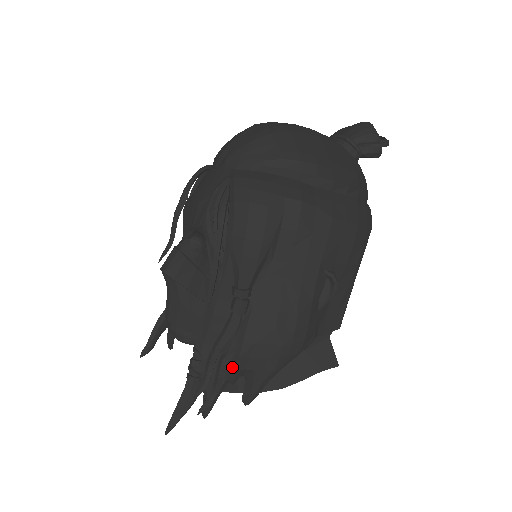
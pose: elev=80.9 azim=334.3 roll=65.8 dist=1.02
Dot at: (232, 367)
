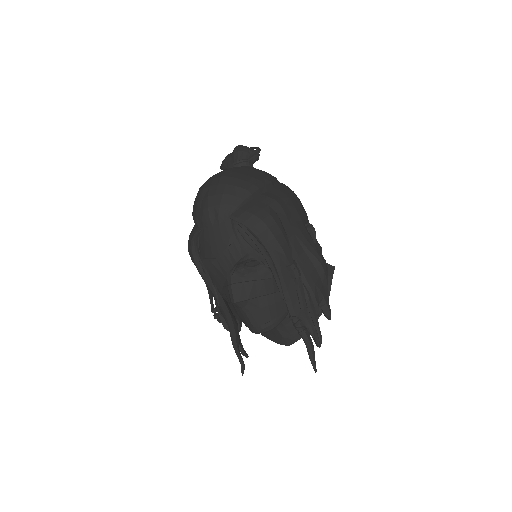
Dot at: (315, 306)
